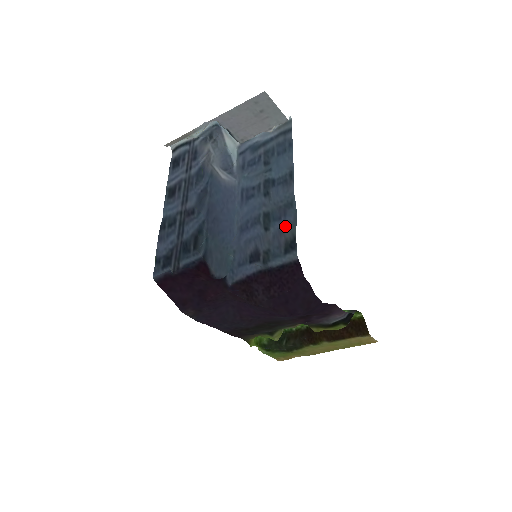
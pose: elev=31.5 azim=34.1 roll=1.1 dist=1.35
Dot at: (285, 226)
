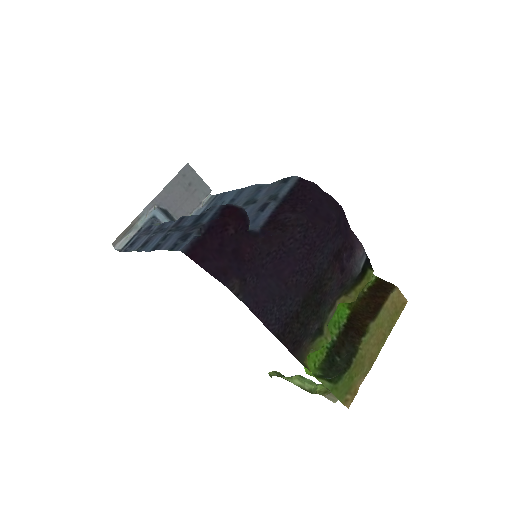
Dot at: (268, 188)
